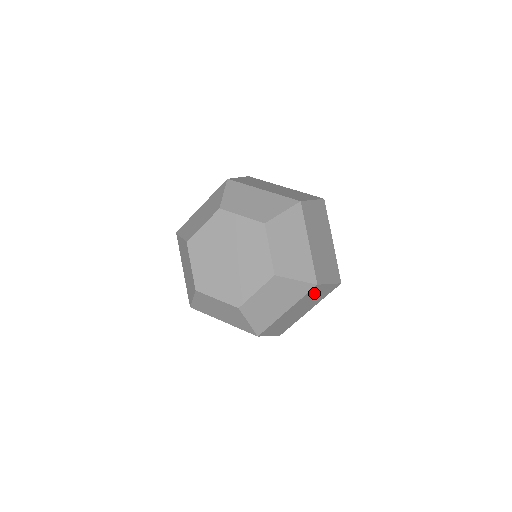
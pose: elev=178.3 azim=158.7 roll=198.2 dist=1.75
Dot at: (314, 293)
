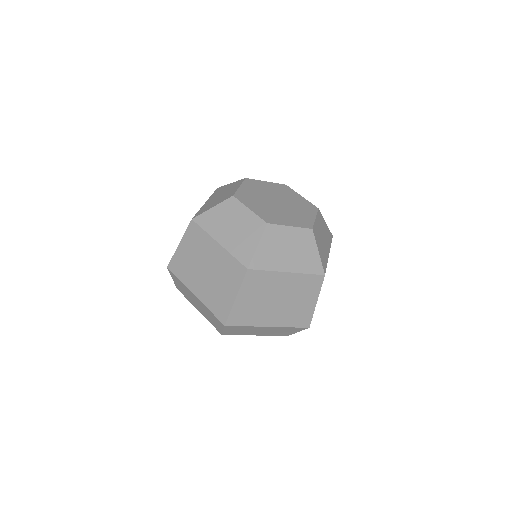
Dot at: occluded
